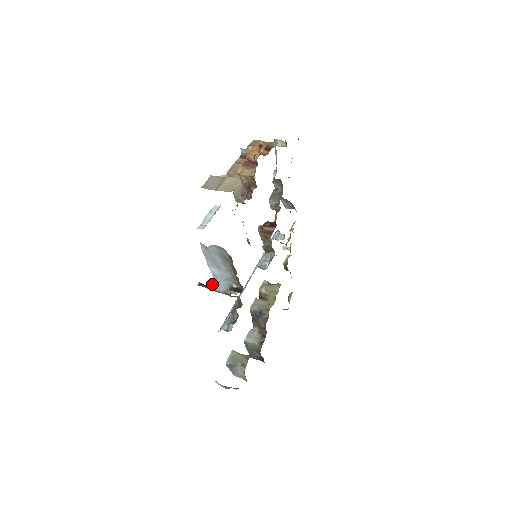
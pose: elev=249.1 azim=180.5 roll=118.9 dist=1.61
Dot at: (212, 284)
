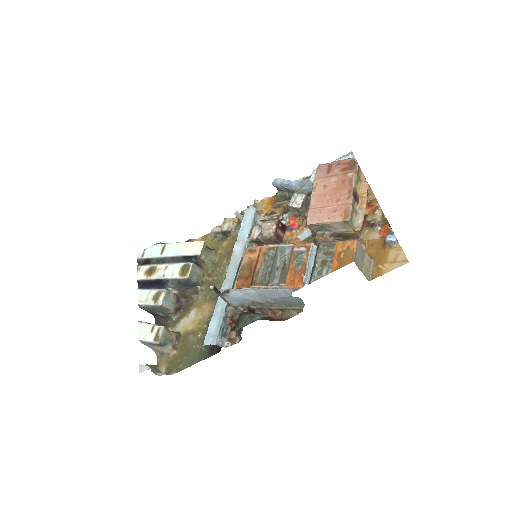
Dot at: (229, 294)
